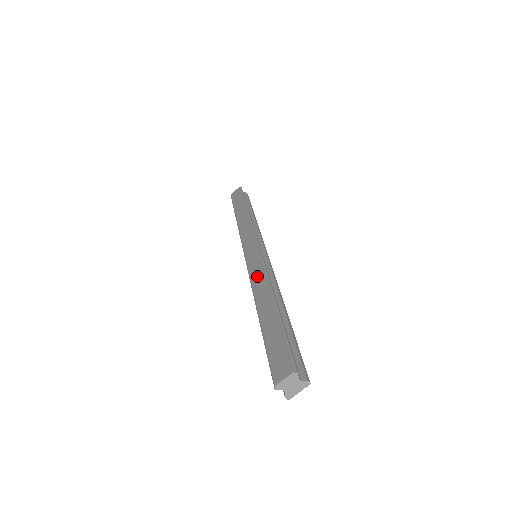
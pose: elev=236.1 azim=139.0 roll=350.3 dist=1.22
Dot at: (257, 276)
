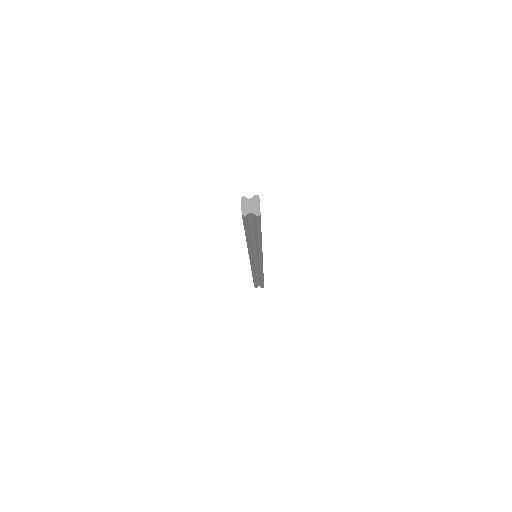
Dot at: occluded
